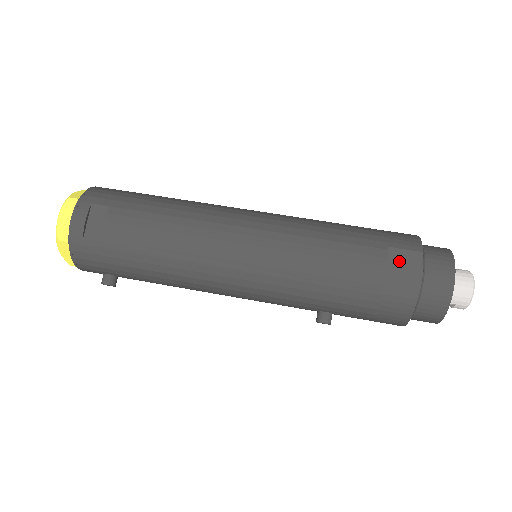
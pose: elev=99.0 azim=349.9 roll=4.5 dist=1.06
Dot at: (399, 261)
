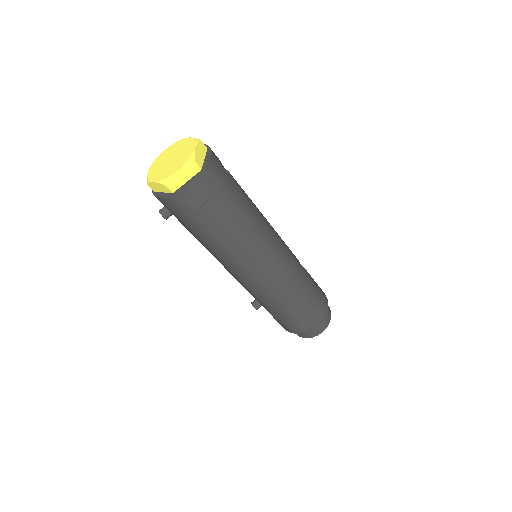
Dot at: (313, 315)
